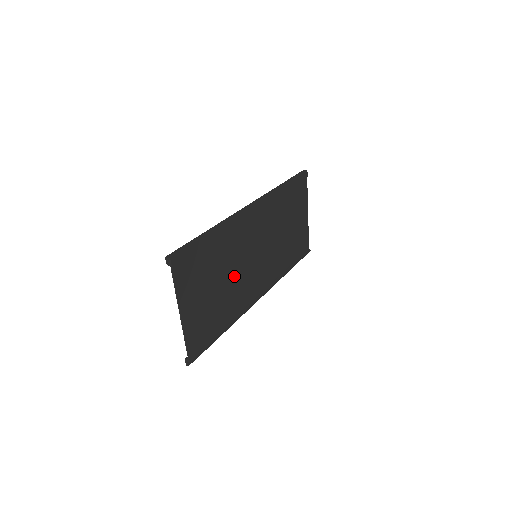
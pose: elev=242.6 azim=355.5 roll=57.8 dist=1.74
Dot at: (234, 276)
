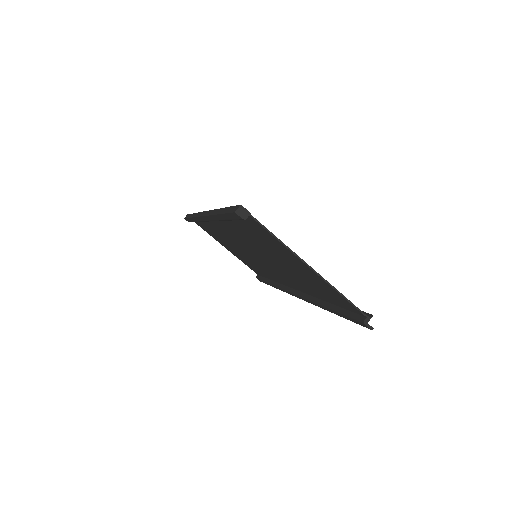
Dot at: (273, 261)
